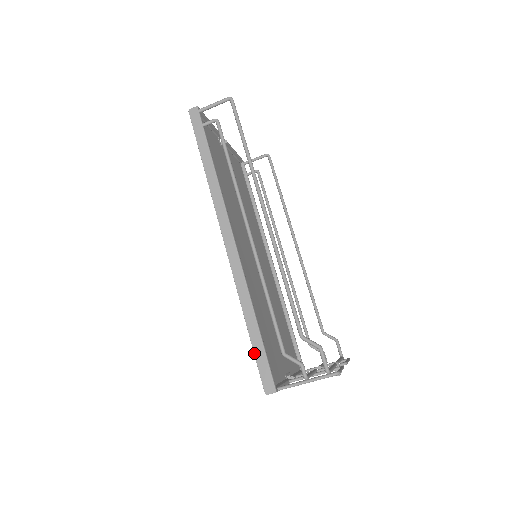
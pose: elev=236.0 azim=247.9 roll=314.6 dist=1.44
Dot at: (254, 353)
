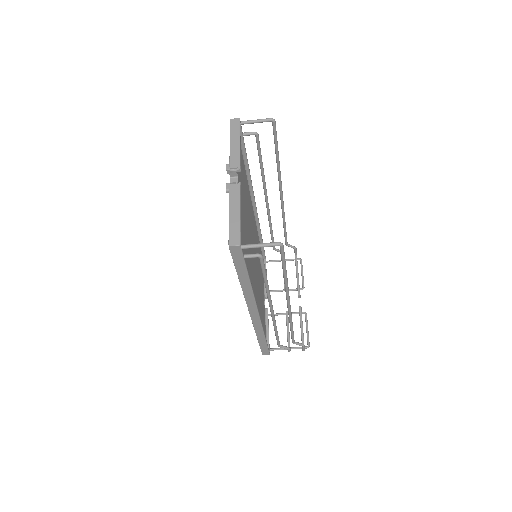
Dot at: (260, 346)
